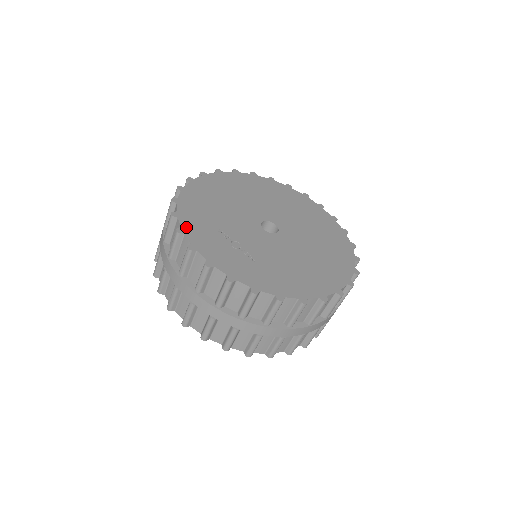
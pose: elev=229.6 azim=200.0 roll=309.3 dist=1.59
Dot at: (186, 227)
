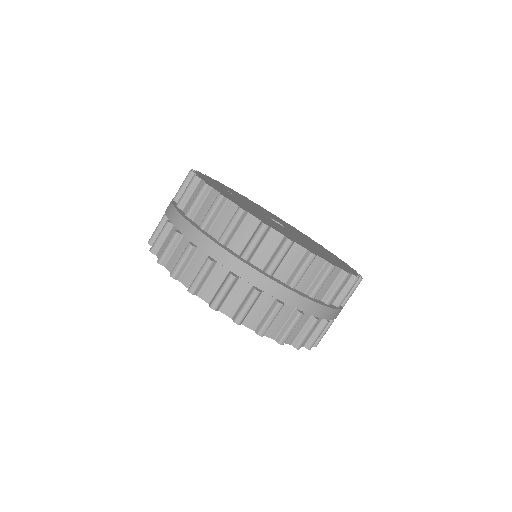
Dot at: (206, 176)
